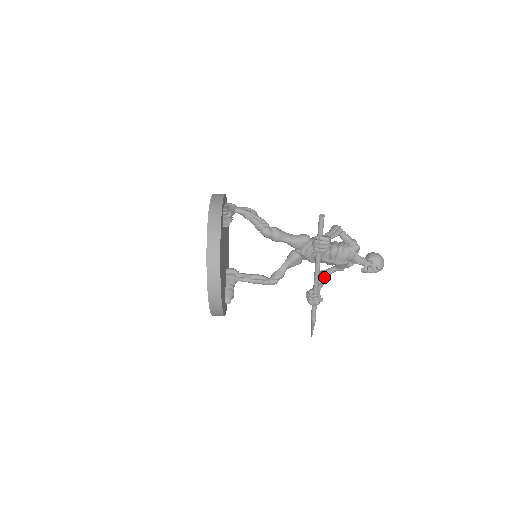
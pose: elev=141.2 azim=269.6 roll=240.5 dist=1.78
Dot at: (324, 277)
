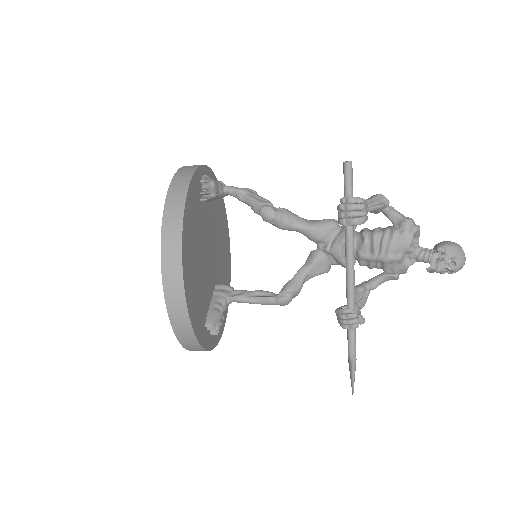
Dot at: (367, 291)
